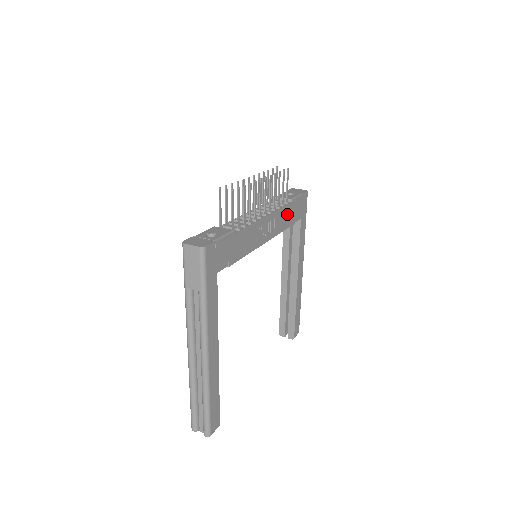
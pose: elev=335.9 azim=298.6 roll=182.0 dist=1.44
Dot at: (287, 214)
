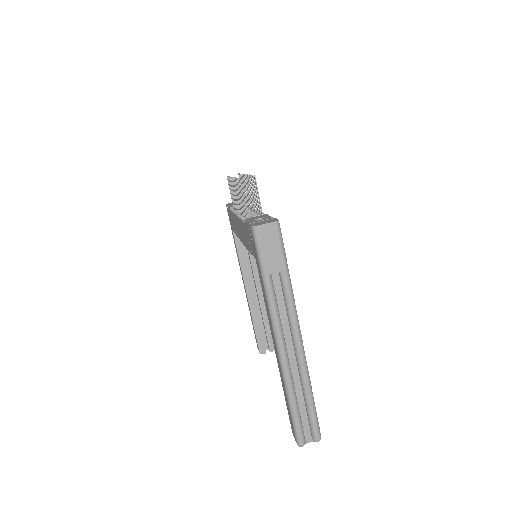
Dot at: occluded
